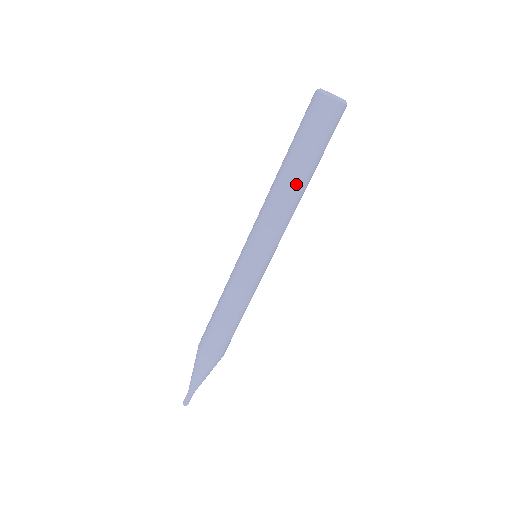
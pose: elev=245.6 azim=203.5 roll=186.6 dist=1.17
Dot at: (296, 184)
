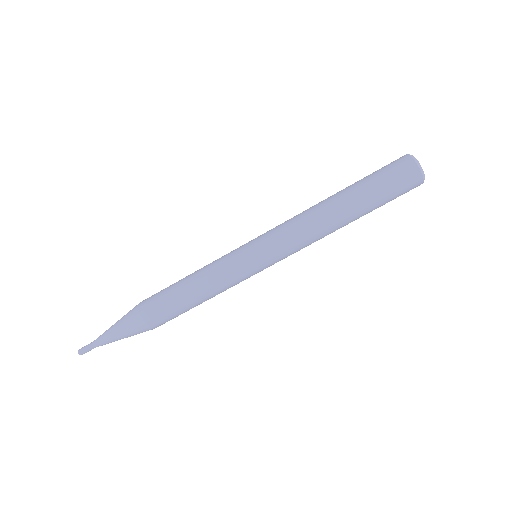
Dot at: (344, 225)
